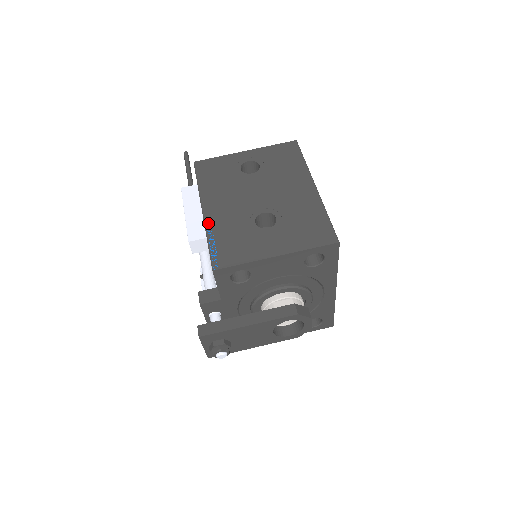
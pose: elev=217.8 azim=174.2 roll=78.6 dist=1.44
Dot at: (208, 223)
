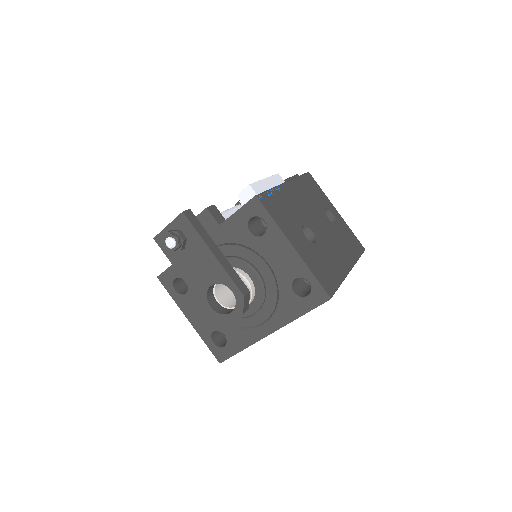
Dot at: (282, 187)
